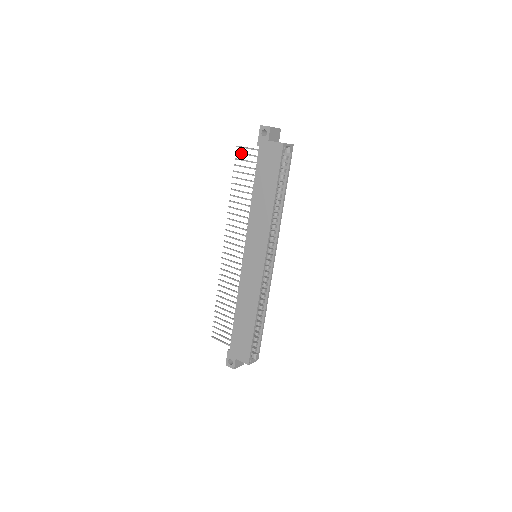
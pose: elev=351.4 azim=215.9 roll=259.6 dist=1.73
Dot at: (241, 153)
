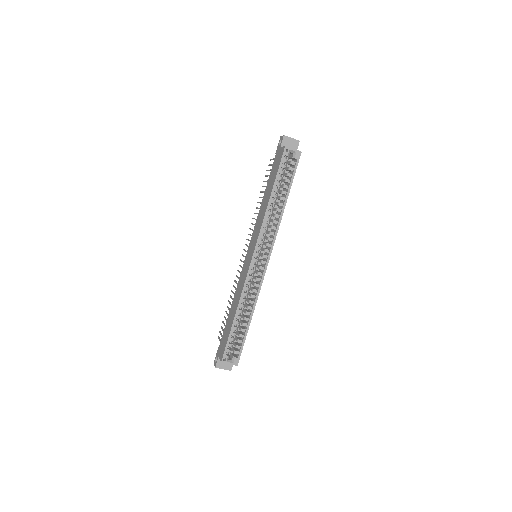
Dot at: (270, 164)
